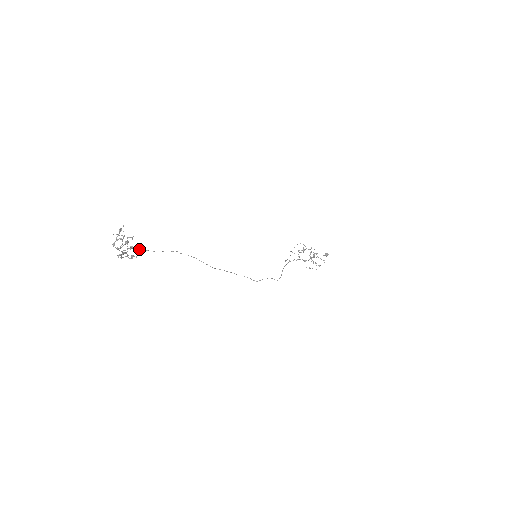
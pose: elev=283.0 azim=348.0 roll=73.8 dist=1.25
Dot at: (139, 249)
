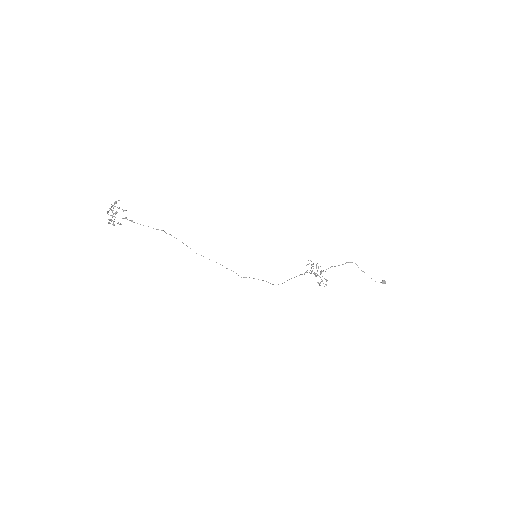
Dot at: (131, 221)
